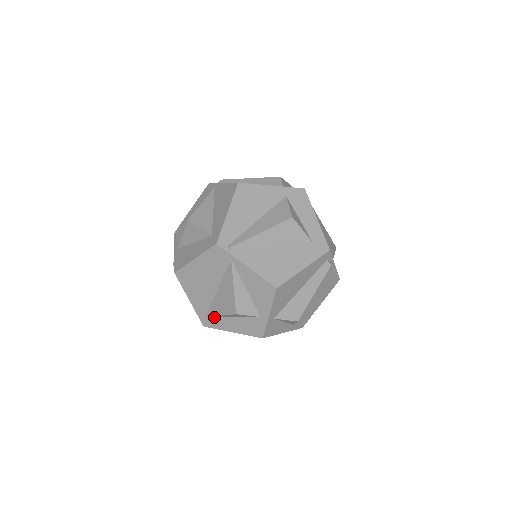
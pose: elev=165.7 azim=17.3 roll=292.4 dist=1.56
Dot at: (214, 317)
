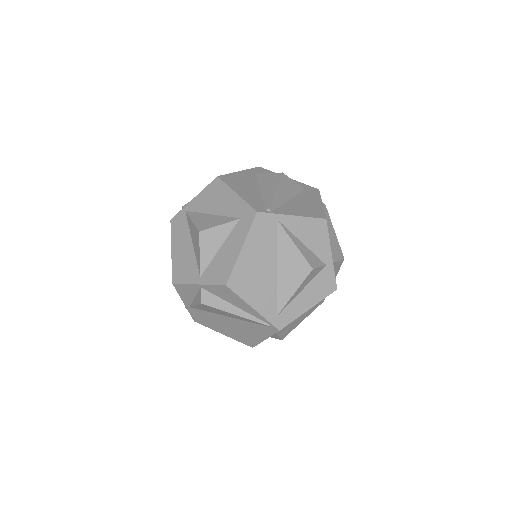
Dot at: (285, 307)
